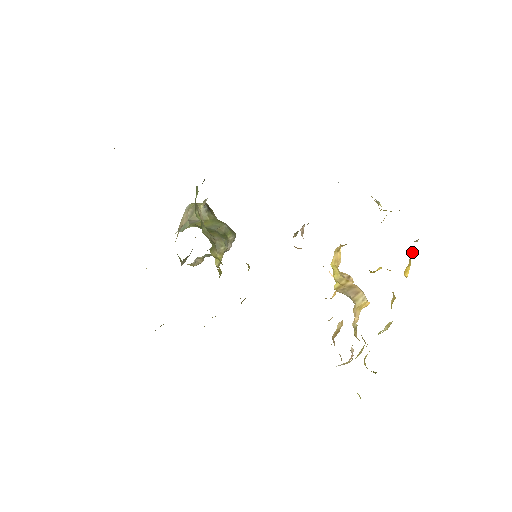
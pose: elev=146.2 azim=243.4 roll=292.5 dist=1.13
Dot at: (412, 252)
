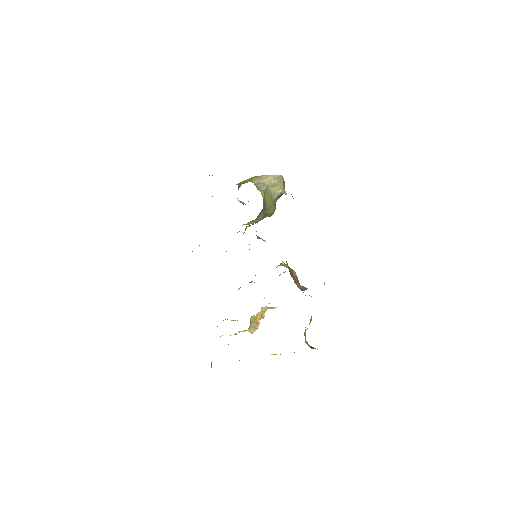
Dot at: occluded
